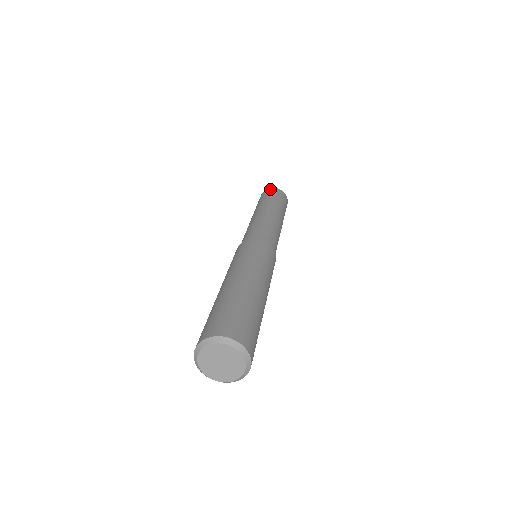
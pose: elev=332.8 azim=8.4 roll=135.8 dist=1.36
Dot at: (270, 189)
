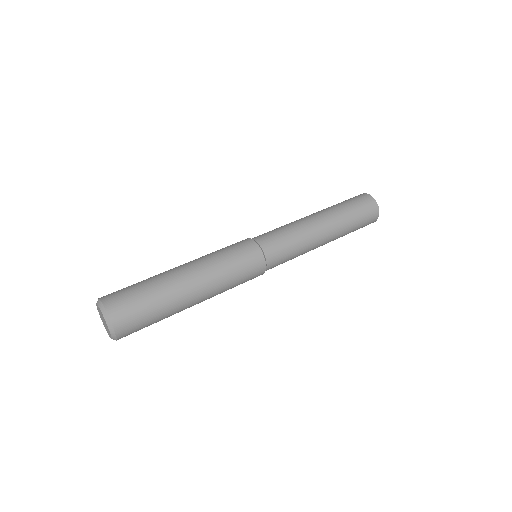
Dot at: (364, 195)
